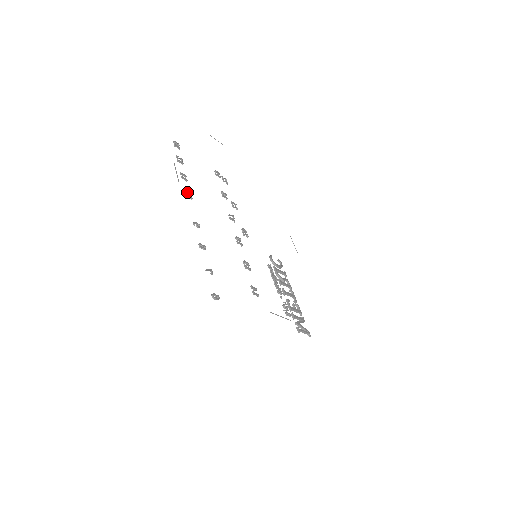
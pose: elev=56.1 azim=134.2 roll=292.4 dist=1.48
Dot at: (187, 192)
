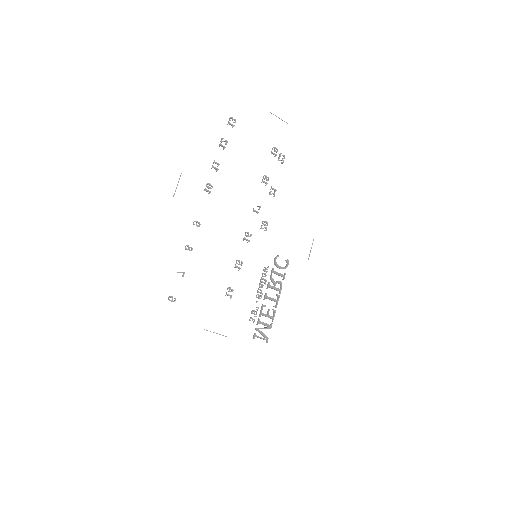
Dot at: (207, 186)
